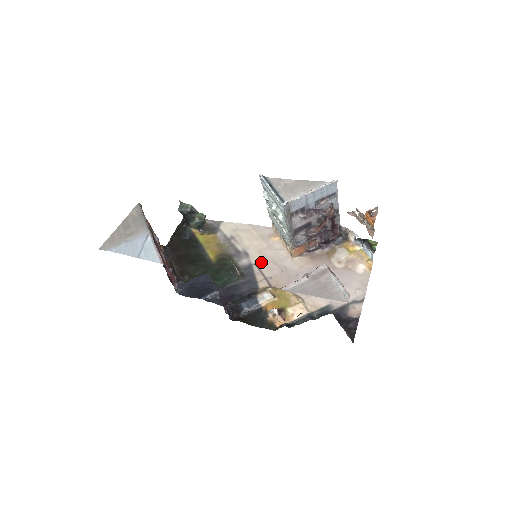
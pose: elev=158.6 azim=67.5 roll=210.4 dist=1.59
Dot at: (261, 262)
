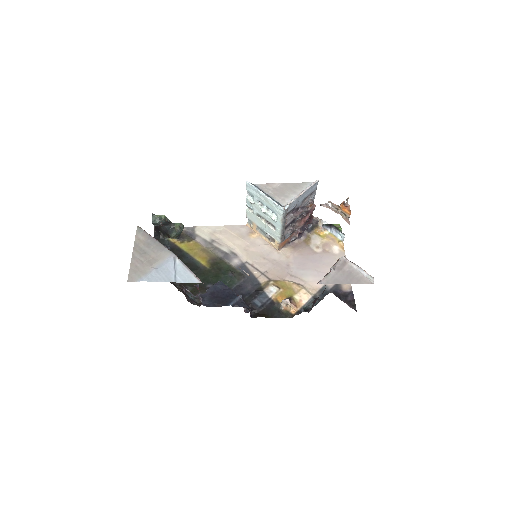
Dot at: (251, 259)
